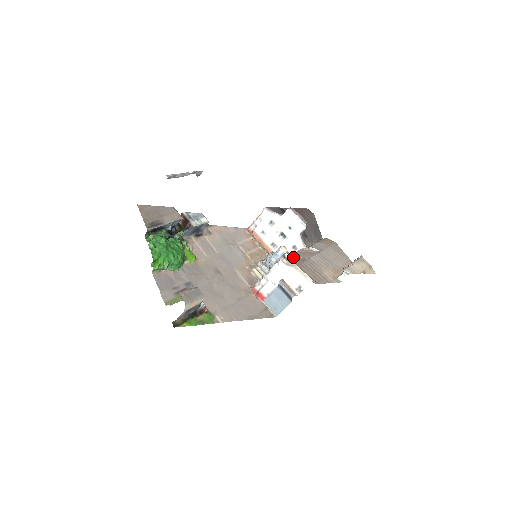
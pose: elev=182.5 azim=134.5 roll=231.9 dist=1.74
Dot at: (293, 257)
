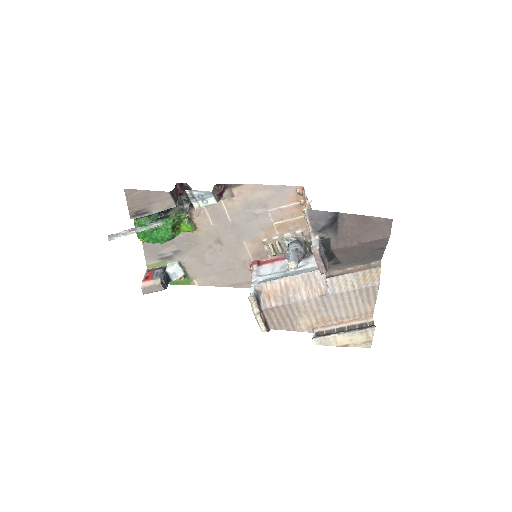
Dot at: (286, 286)
